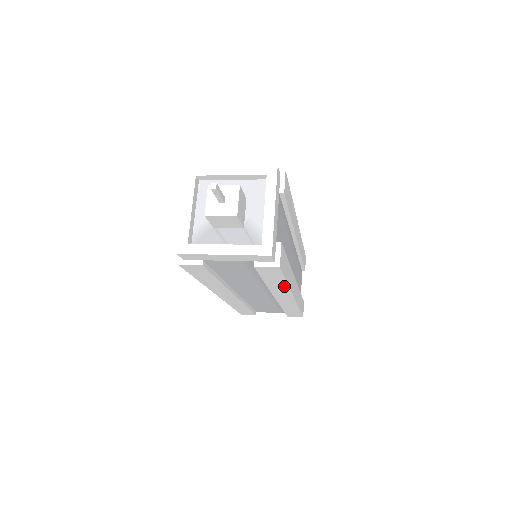
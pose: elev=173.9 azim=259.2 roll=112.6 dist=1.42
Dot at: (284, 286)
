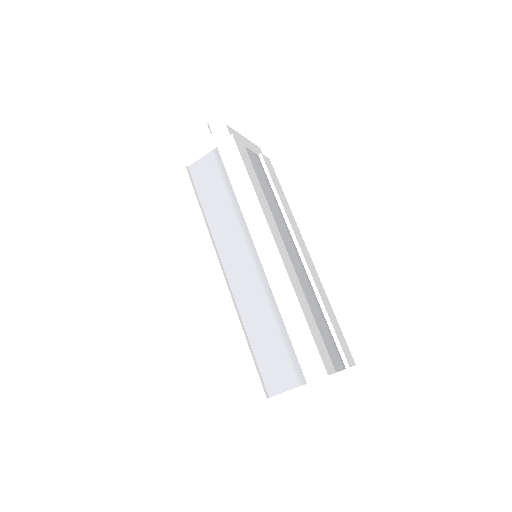
Dot at: (251, 194)
